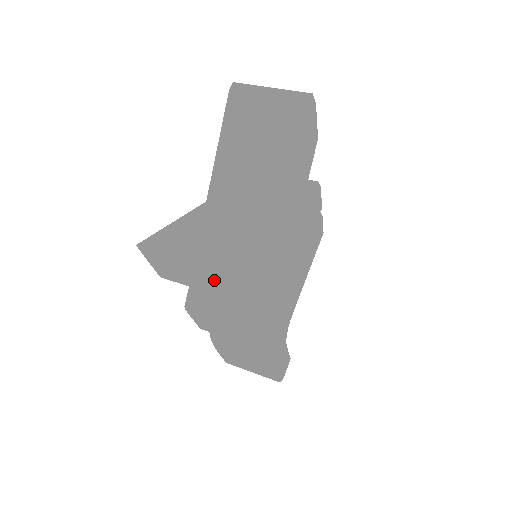
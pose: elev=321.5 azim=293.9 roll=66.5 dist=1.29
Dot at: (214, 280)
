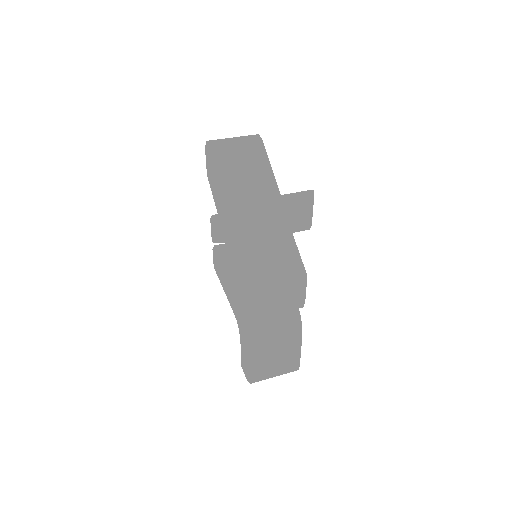
Dot at: (298, 209)
